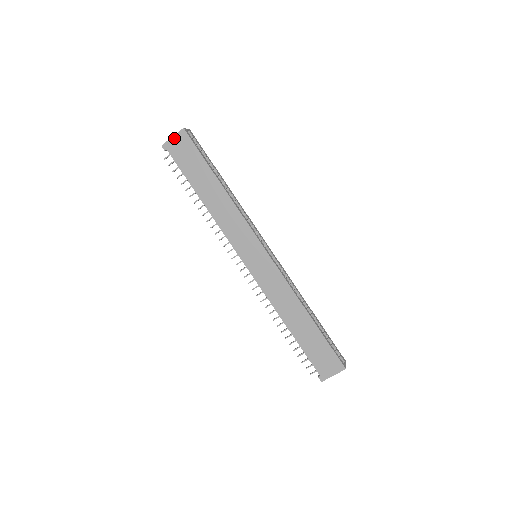
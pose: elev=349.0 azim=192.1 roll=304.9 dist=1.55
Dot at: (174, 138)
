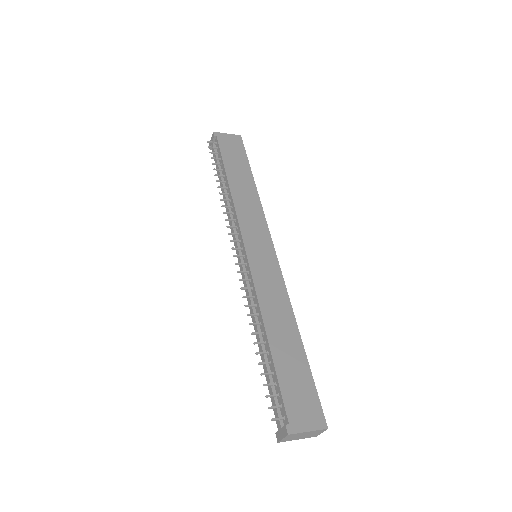
Dot at: (228, 135)
